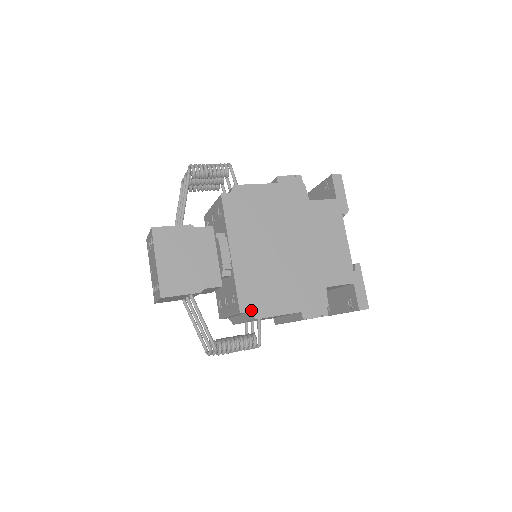
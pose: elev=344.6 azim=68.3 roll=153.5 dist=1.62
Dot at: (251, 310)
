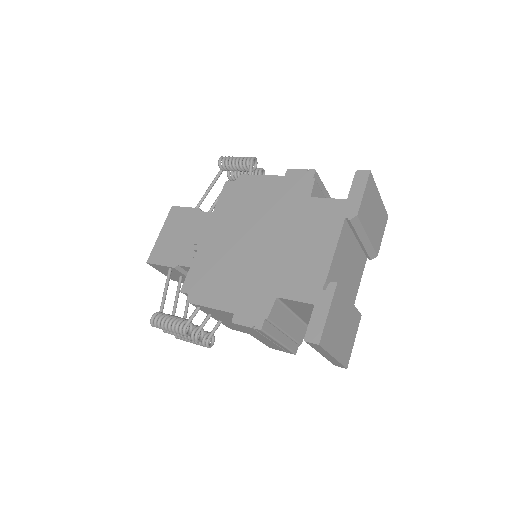
Dot at: (190, 292)
